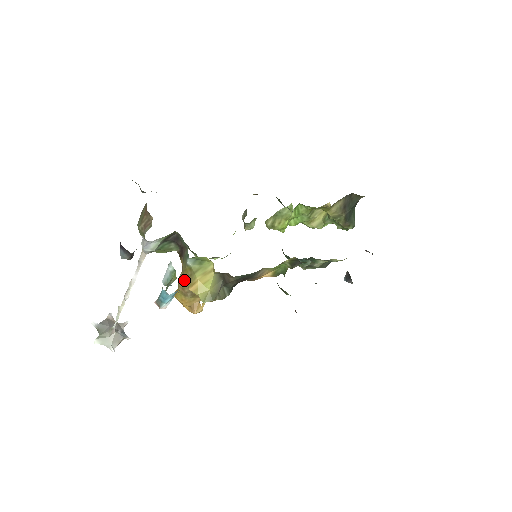
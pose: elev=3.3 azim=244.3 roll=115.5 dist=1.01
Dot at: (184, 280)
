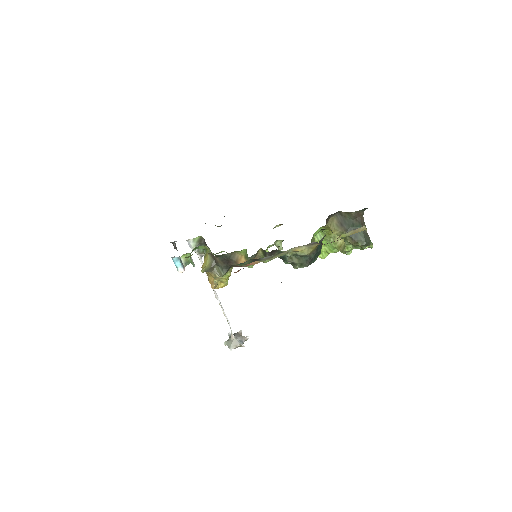
Dot at: occluded
